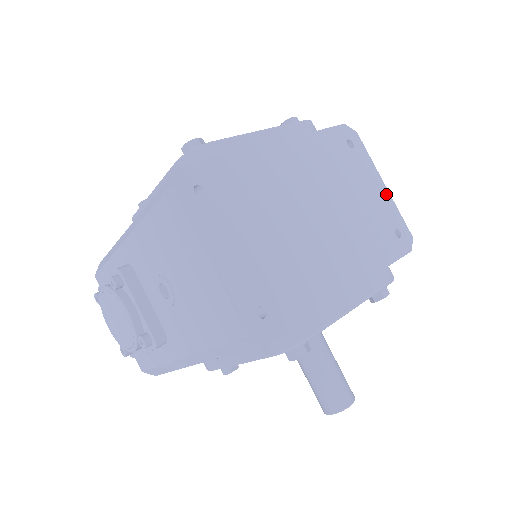
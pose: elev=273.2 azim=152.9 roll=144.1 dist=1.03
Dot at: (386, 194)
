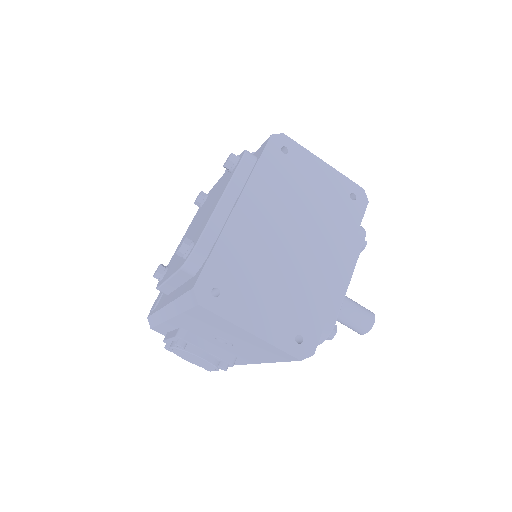
Dot at: (330, 170)
